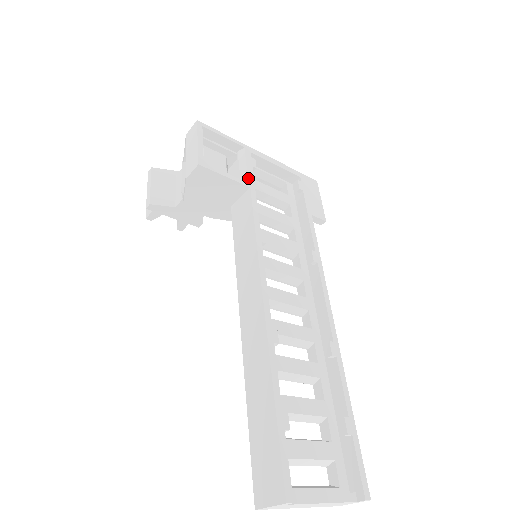
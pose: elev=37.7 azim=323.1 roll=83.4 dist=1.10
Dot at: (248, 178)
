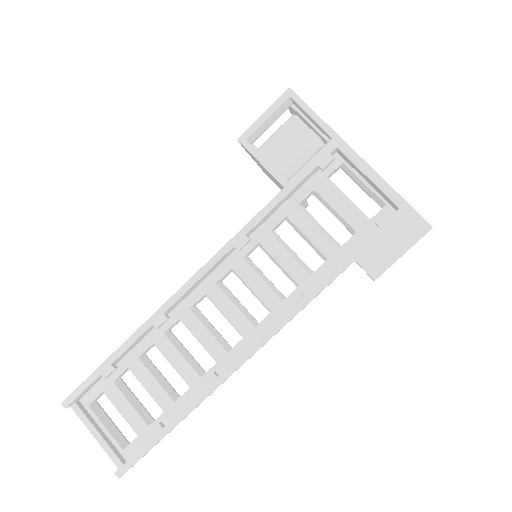
Dot at: (293, 176)
